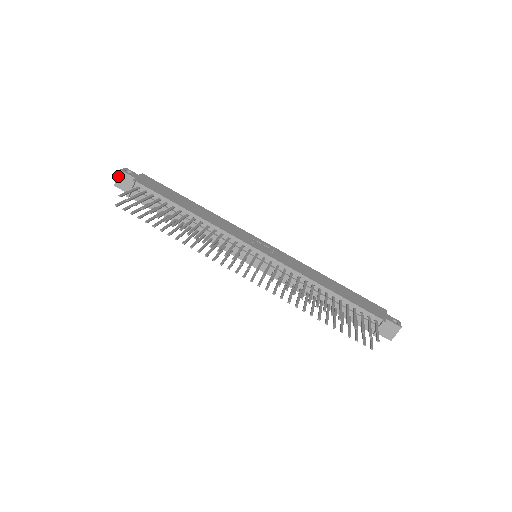
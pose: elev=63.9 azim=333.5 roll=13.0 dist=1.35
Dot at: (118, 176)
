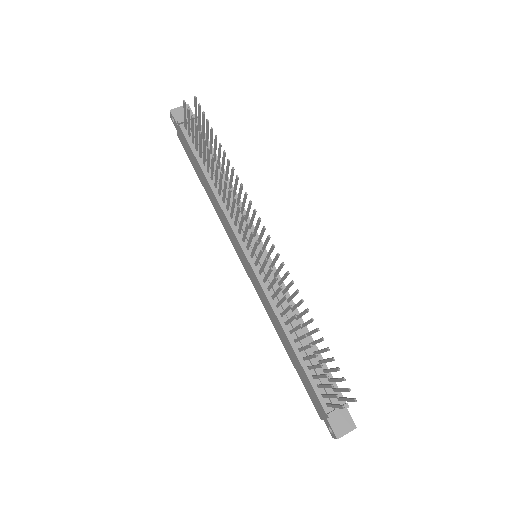
Dot at: (181, 106)
